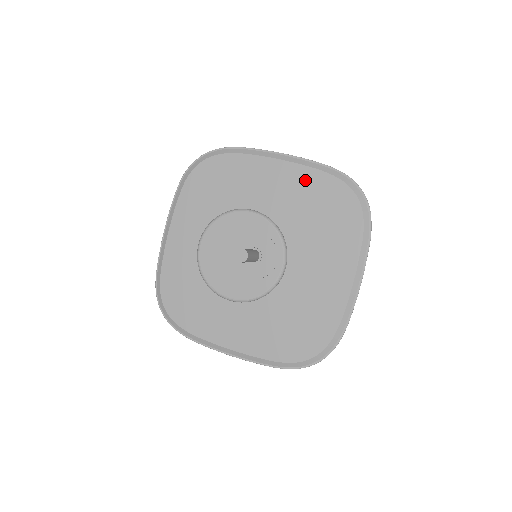
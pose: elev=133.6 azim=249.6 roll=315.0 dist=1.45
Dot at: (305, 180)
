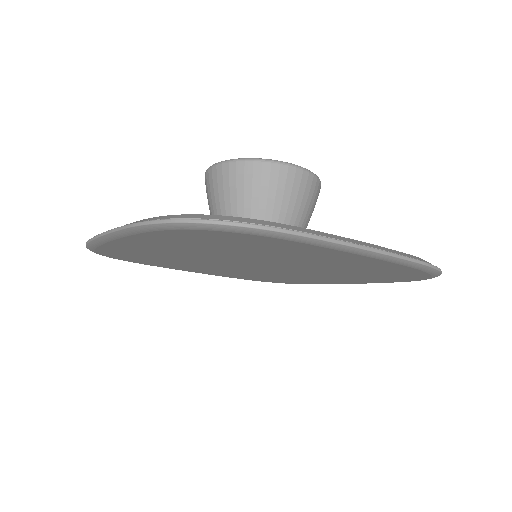
Dot at: occluded
